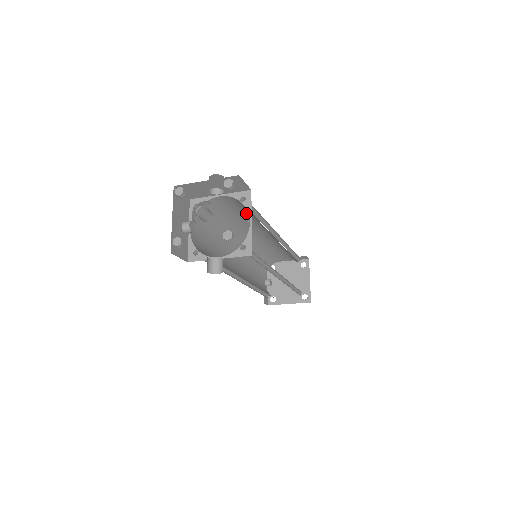
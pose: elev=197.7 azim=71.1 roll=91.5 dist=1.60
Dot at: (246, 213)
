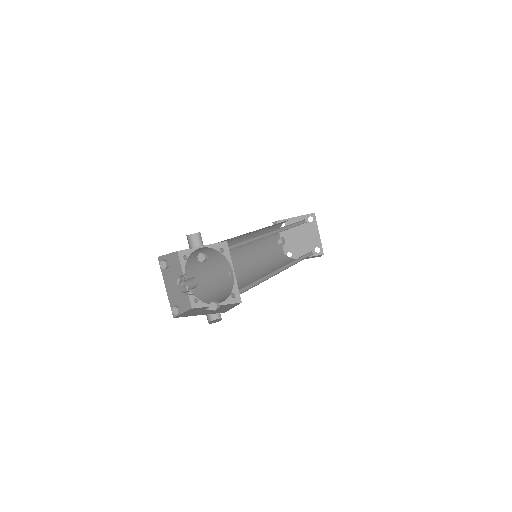
Dot at: occluded
